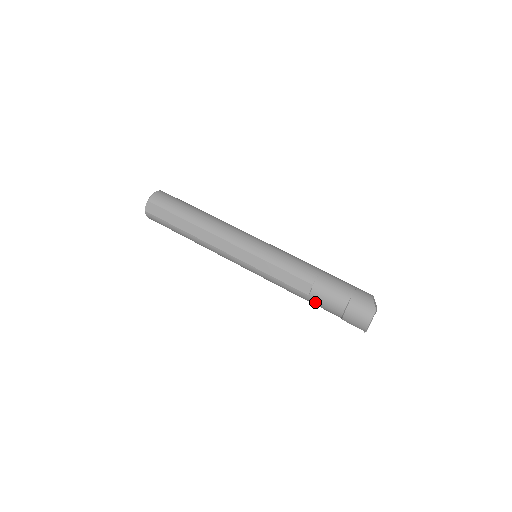
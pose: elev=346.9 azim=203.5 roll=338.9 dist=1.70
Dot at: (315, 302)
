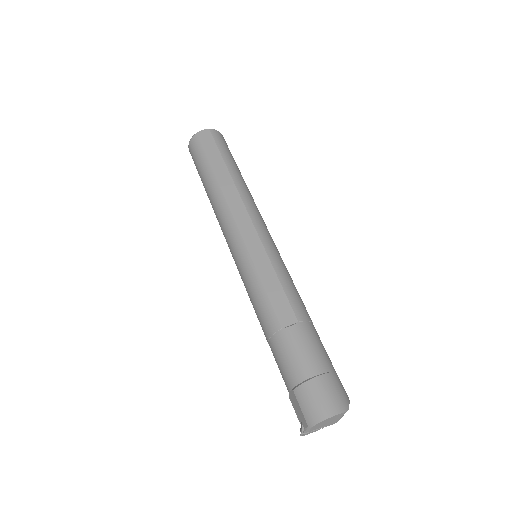
Dot at: (281, 343)
